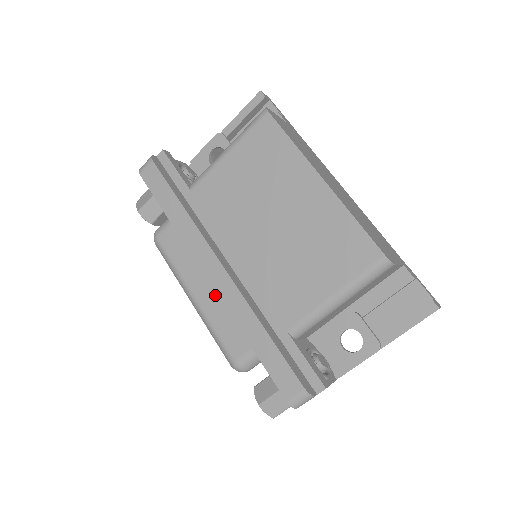
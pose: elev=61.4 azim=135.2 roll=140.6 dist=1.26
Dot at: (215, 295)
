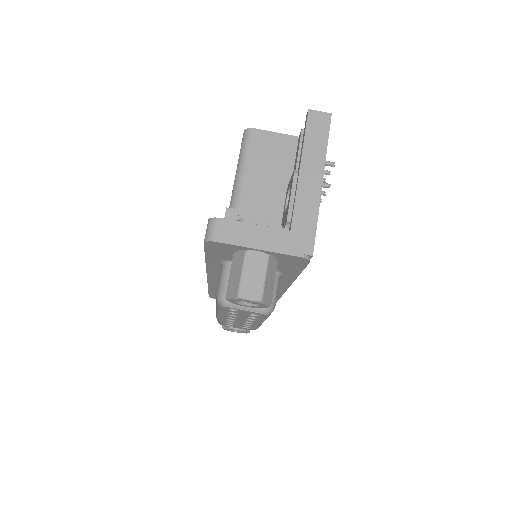
Dot at: occluded
